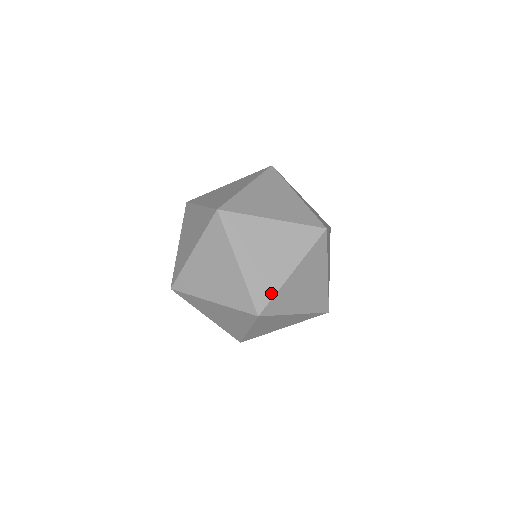
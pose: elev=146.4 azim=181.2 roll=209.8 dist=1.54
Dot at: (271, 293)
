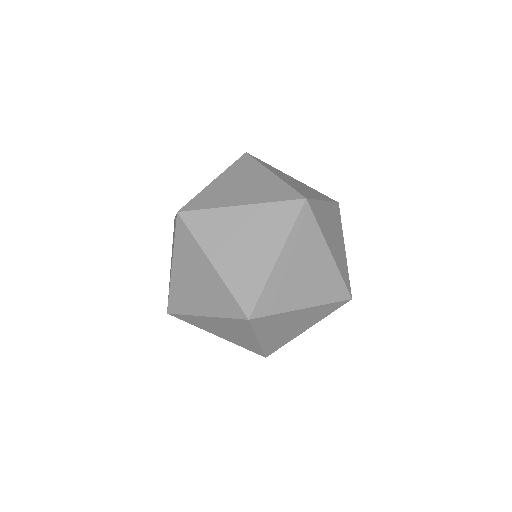
Dot at: (339, 281)
